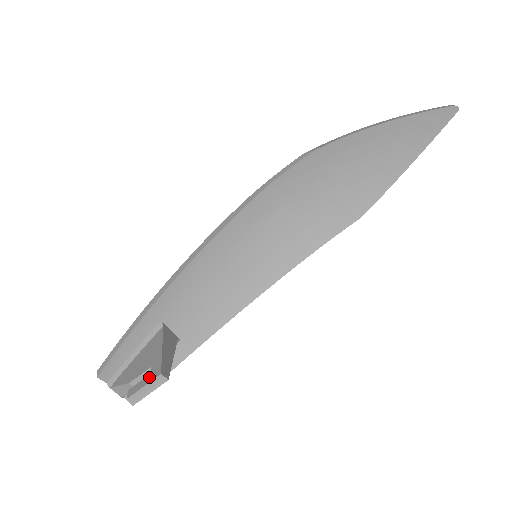
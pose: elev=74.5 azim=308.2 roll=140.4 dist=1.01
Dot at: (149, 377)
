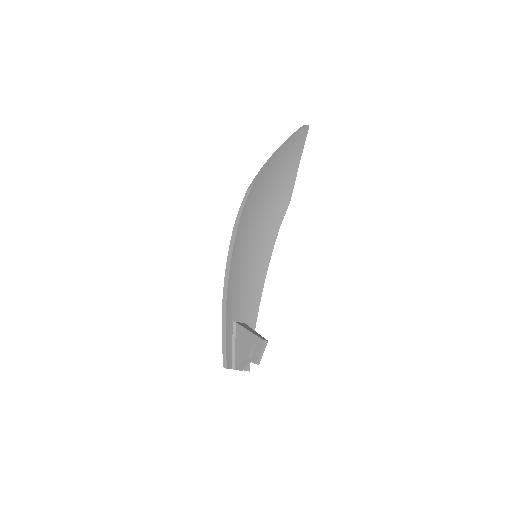
Dot at: (258, 347)
